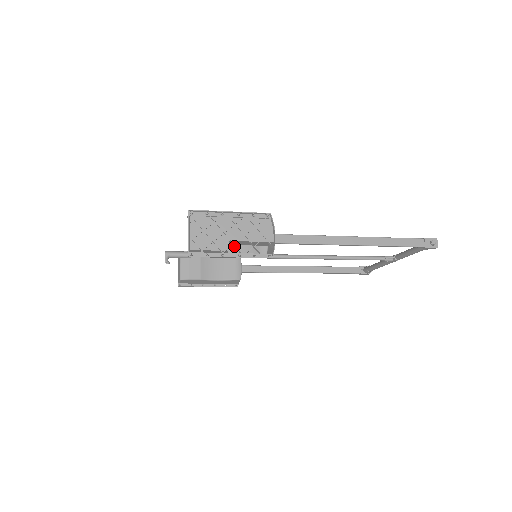
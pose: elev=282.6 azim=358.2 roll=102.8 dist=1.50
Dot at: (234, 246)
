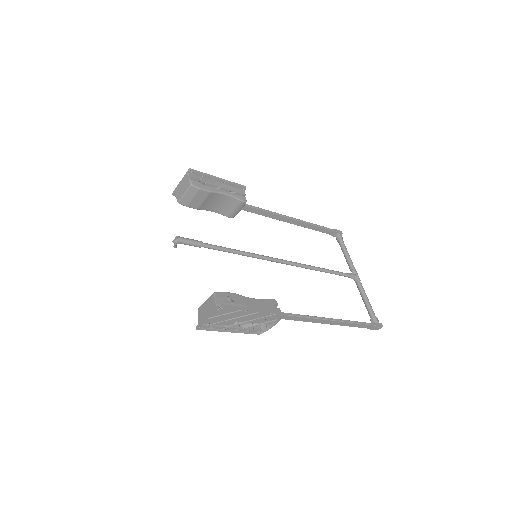
Dot at: (238, 322)
